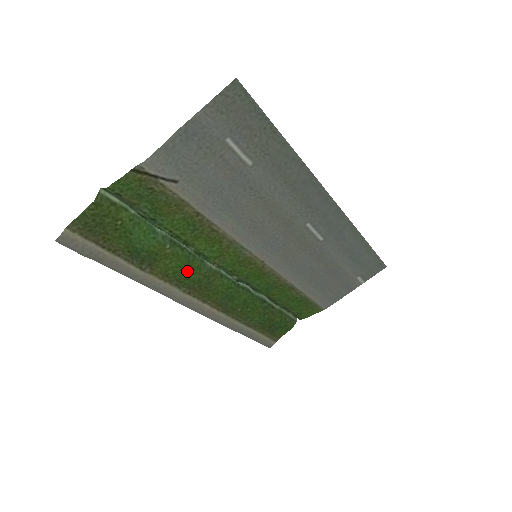
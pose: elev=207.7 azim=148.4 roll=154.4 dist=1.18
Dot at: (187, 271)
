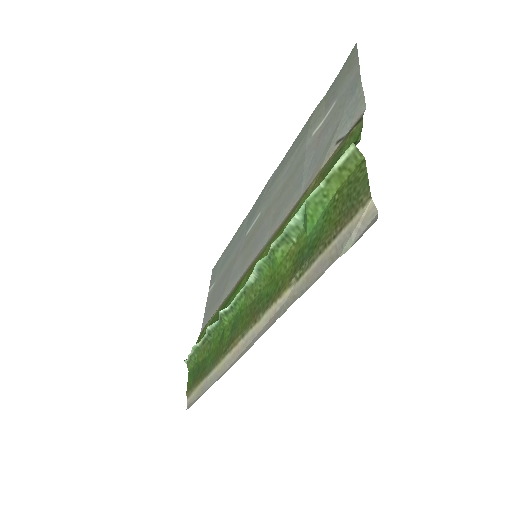
Dot at: (272, 282)
